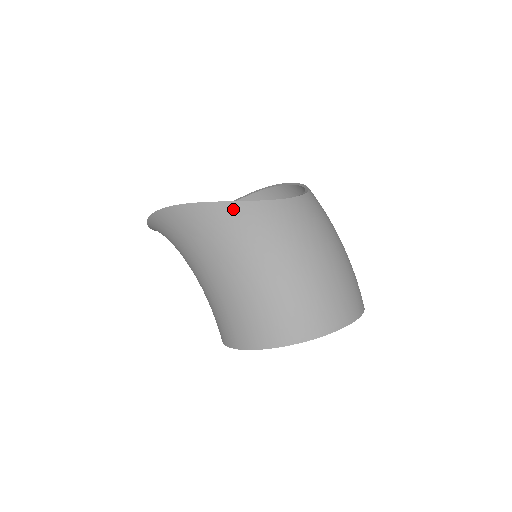
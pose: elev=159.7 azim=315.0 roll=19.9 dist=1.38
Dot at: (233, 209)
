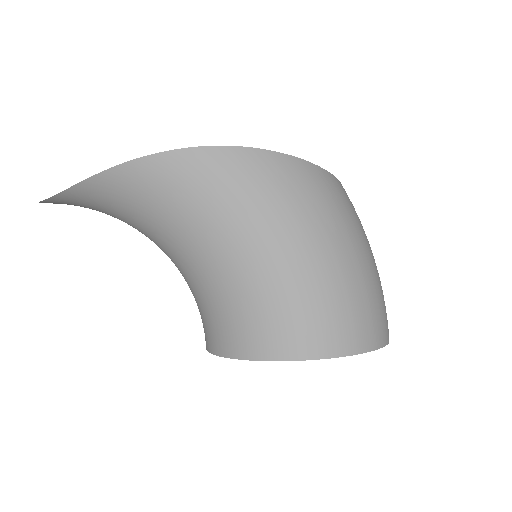
Dot at: (326, 177)
